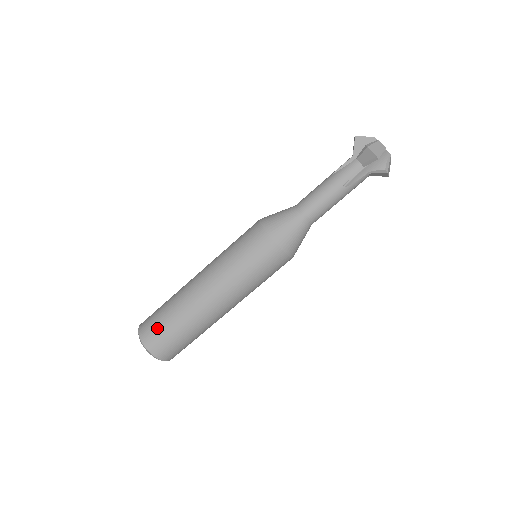
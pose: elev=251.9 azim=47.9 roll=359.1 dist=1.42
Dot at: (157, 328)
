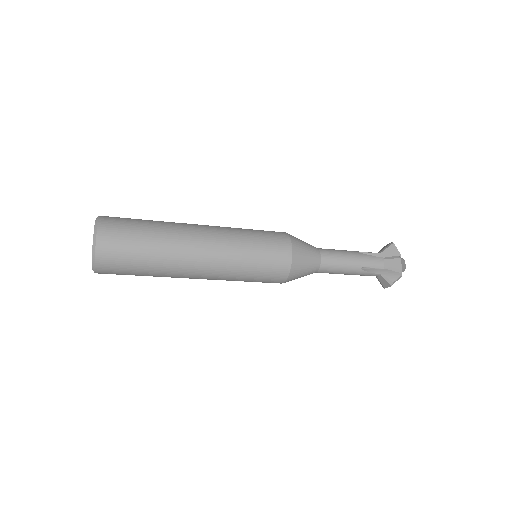
Dot at: (126, 236)
